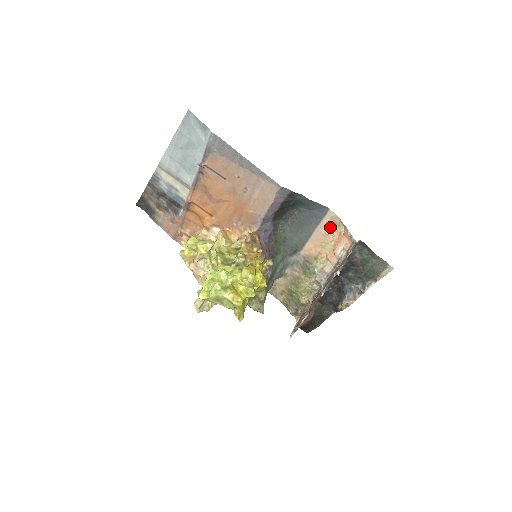
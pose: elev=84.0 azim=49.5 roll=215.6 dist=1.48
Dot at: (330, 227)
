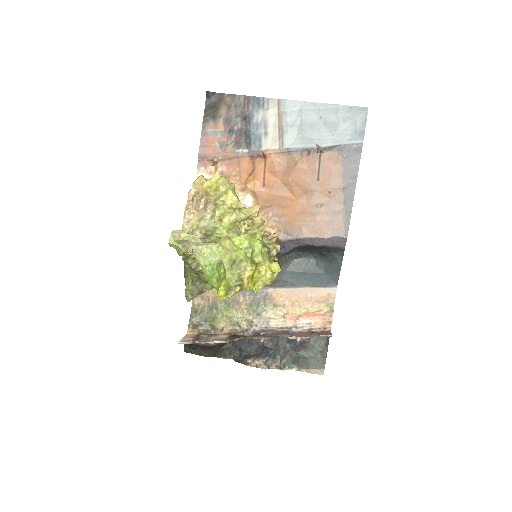
Dot at: (319, 298)
